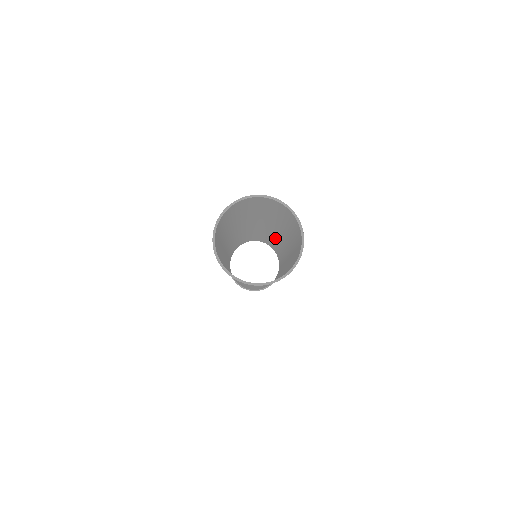
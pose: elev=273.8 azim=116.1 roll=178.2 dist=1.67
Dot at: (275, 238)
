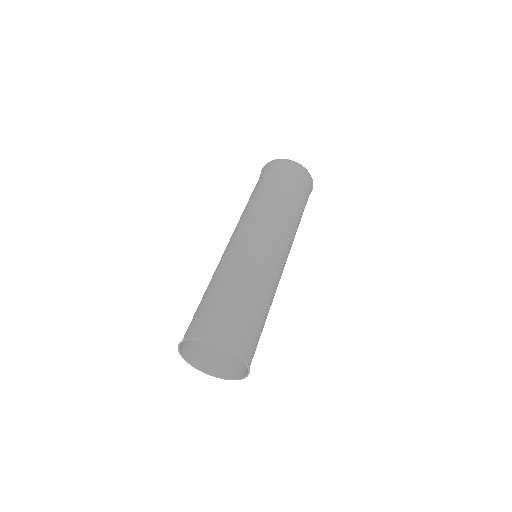
Dot at: (291, 226)
